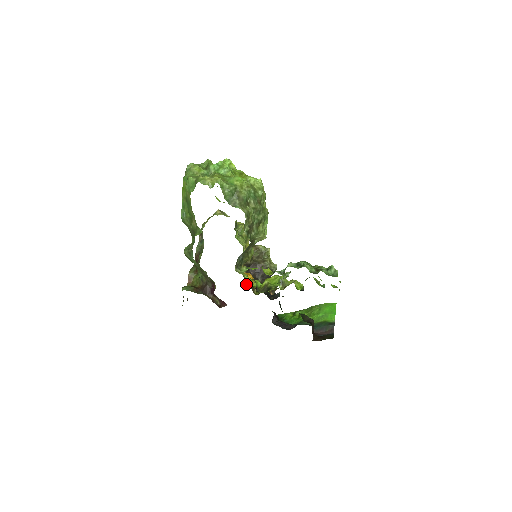
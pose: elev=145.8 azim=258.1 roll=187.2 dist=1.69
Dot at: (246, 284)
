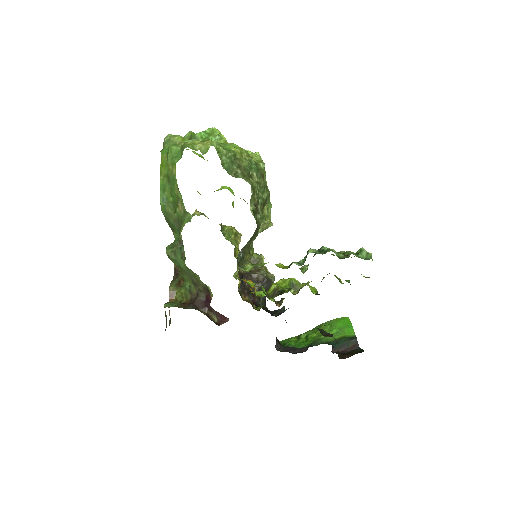
Dot at: (242, 299)
